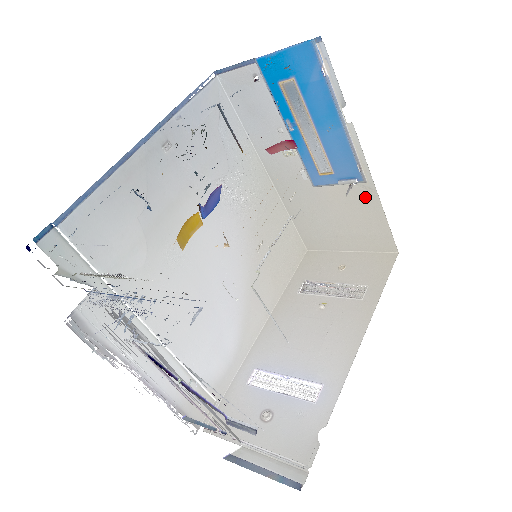
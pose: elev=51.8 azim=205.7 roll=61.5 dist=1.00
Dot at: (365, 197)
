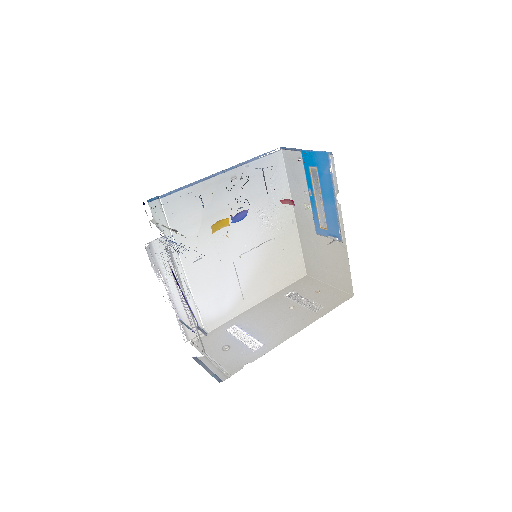
Dot at: (341, 251)
